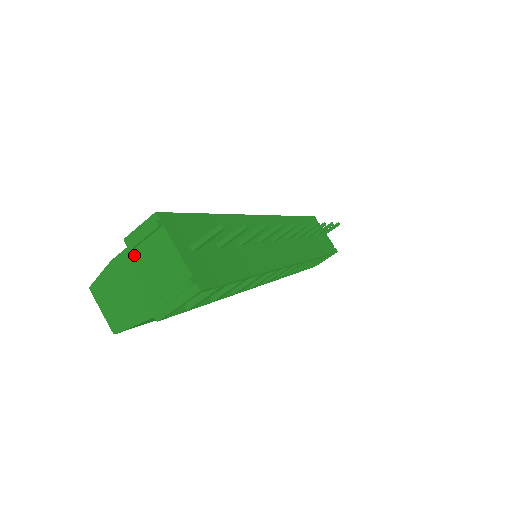
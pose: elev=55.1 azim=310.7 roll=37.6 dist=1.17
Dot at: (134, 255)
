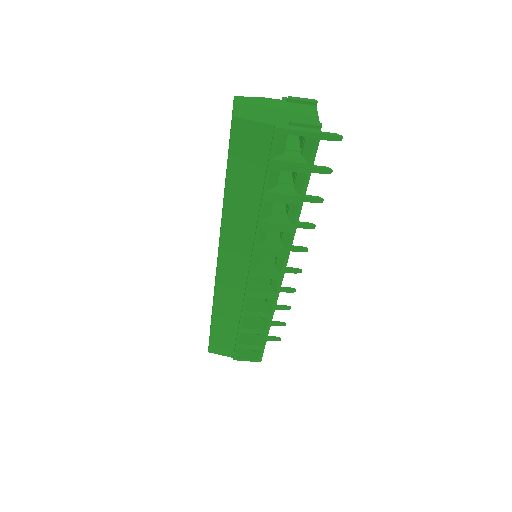
Dot at: (285, 104)
